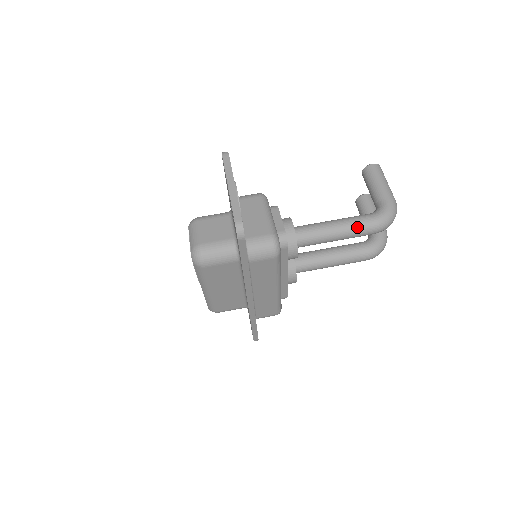
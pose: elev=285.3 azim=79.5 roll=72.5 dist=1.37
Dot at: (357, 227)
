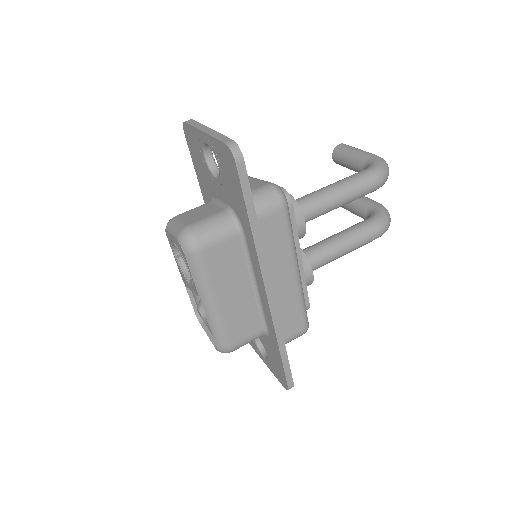
Dot at: (356, 181)
